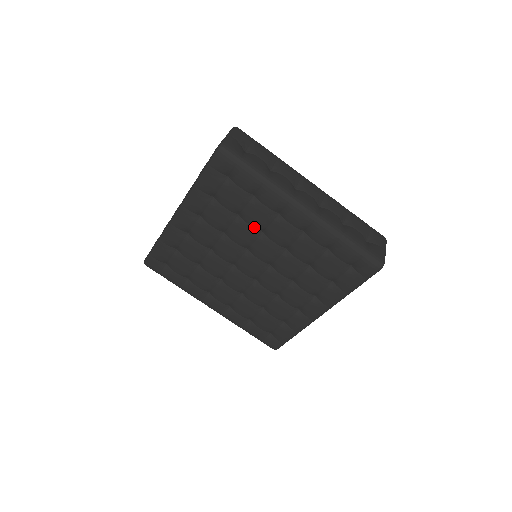
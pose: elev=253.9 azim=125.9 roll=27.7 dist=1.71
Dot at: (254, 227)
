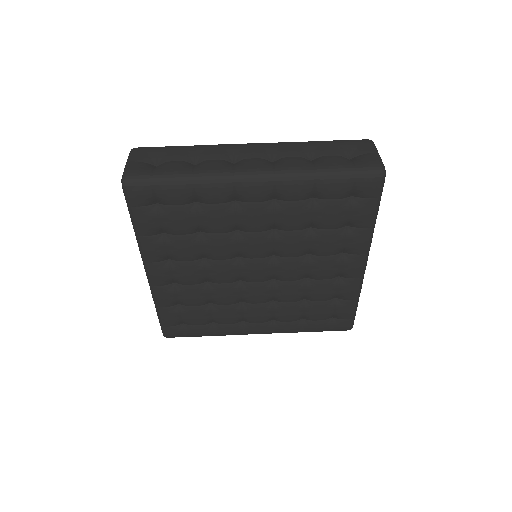
Dot at: (224, 232)
